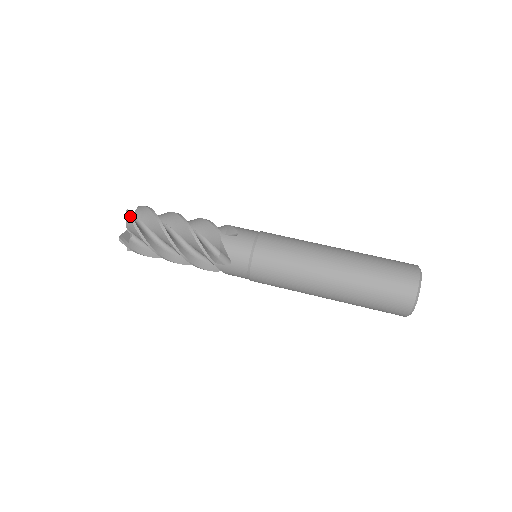
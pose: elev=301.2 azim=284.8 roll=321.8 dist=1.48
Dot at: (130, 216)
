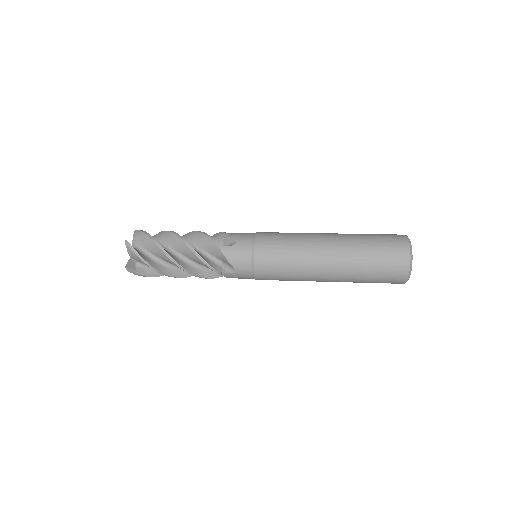
Dot at: (139, 230)
